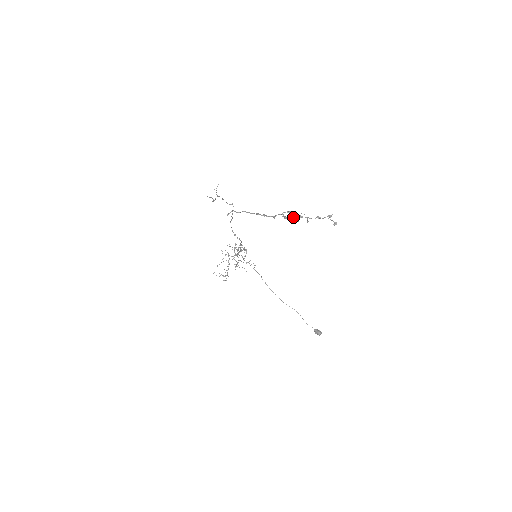
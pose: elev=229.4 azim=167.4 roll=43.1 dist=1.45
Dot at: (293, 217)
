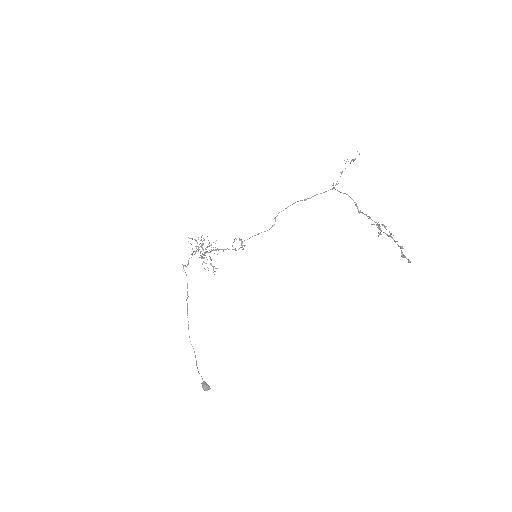
Dot at: occluded
